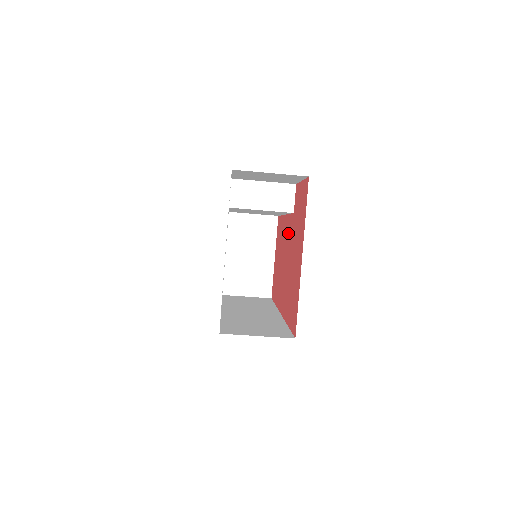
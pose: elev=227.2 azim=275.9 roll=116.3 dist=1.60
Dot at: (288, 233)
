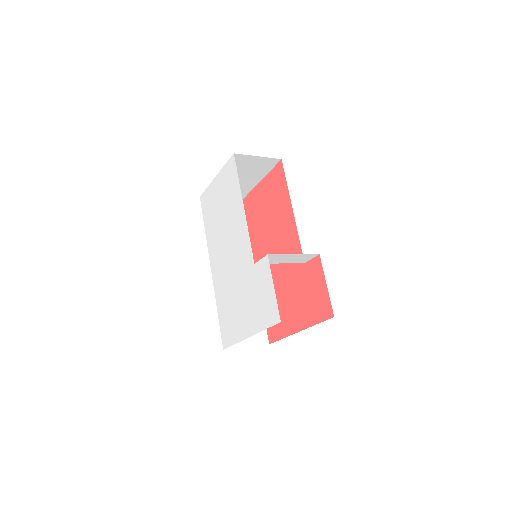
Dot at: (290, 249)
